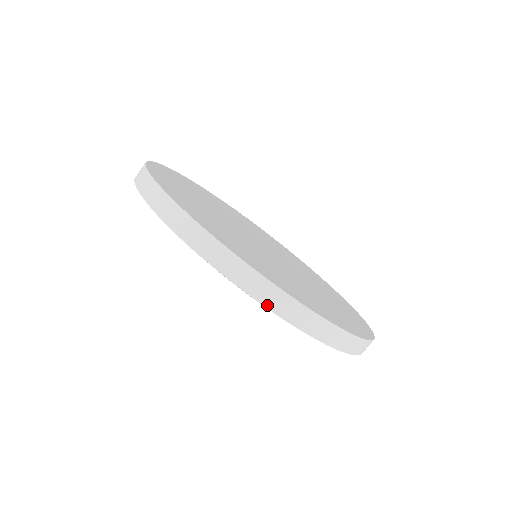
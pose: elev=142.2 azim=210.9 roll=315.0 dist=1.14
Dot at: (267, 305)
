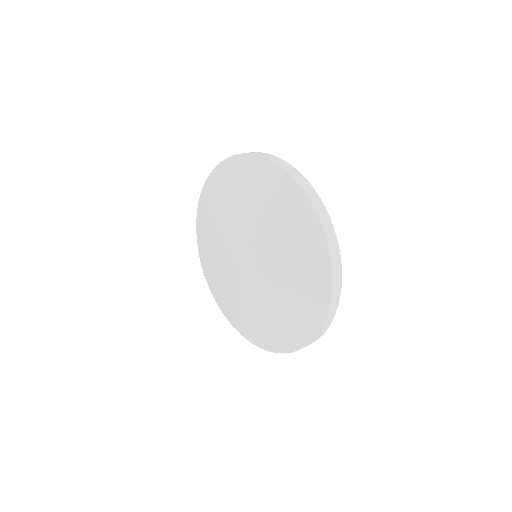
Dot at: (320, 216)
